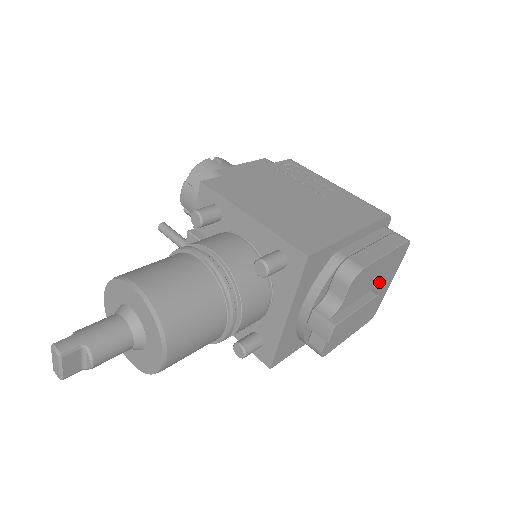
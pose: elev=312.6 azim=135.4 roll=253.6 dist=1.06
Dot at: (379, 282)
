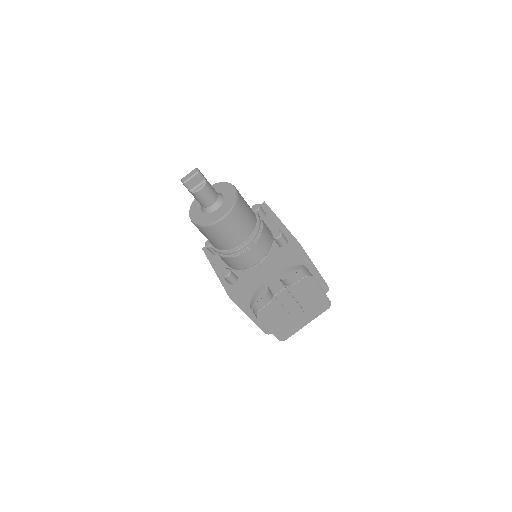
Dot at: (306, 309)
